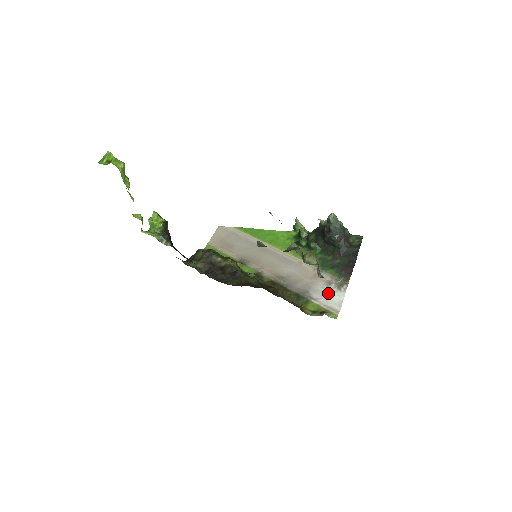
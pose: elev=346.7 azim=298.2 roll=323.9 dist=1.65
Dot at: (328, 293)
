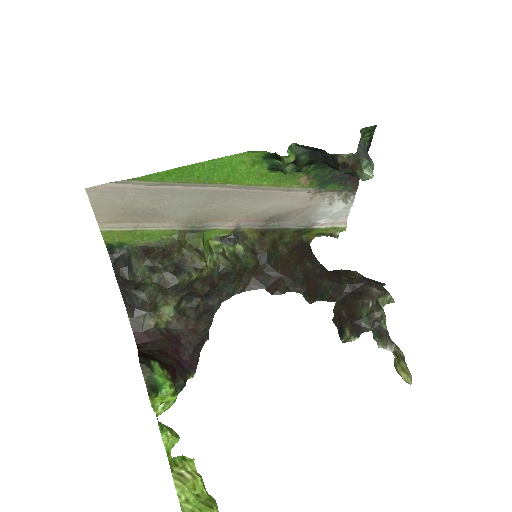
Dot at: (333, 211)
